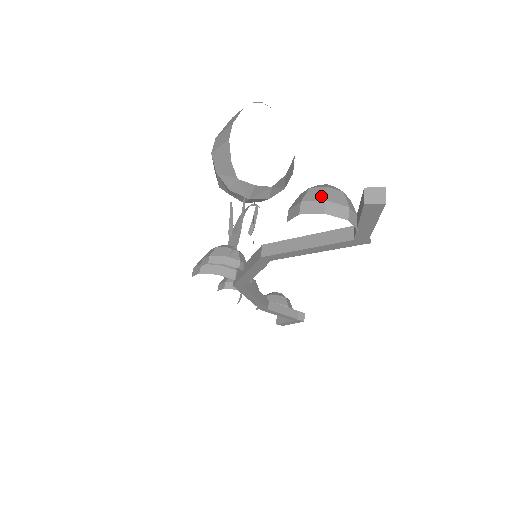
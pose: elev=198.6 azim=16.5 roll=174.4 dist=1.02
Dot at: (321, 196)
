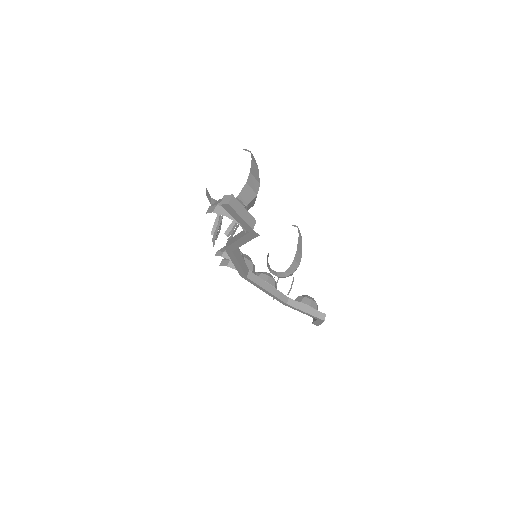
Dot at: (218, 203)
